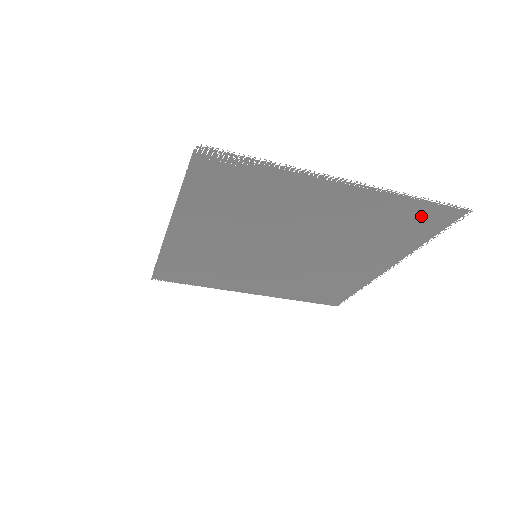
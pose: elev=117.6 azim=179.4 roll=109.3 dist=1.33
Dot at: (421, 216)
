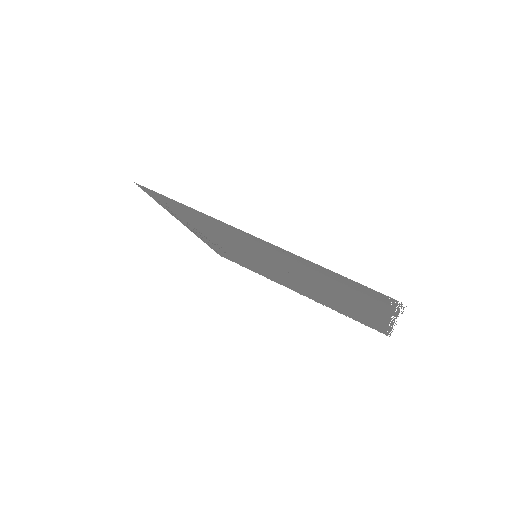
Dot at: (371, 324)
